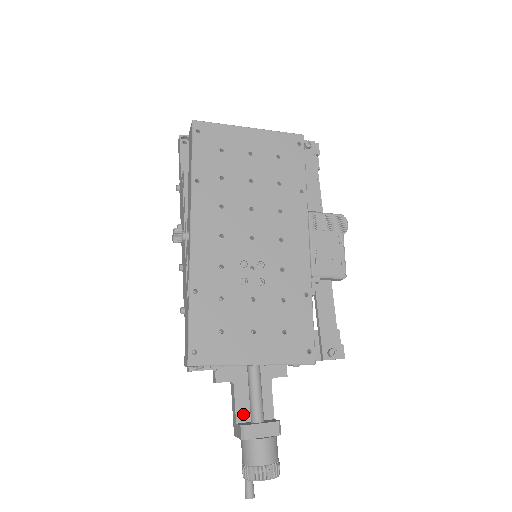
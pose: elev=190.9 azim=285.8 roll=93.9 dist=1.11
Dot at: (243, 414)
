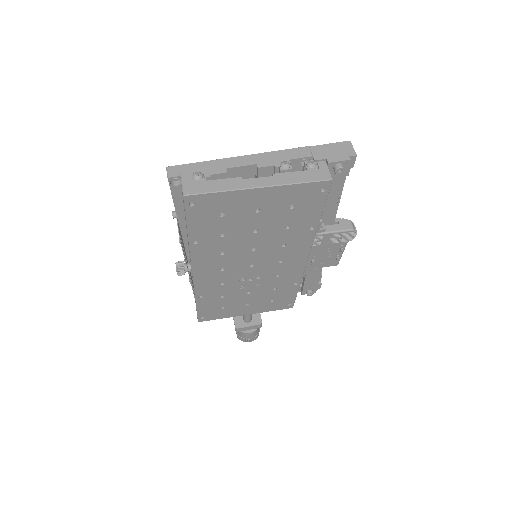
Dot at: occluded
